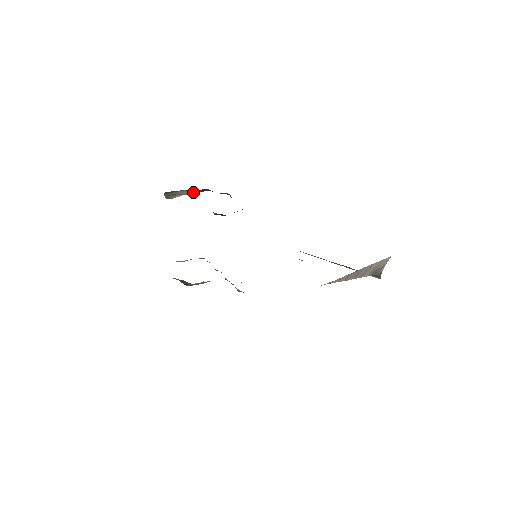
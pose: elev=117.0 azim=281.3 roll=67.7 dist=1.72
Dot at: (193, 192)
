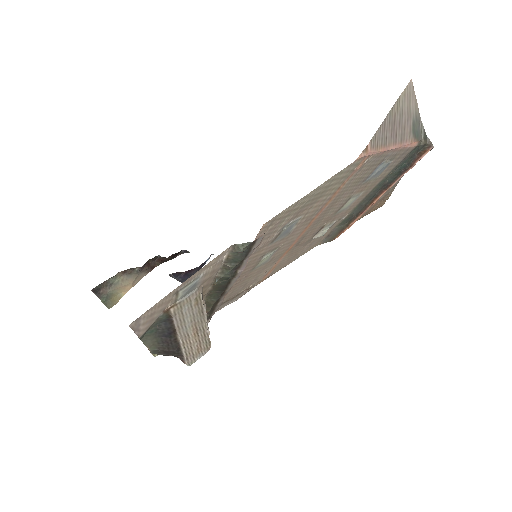
Dot at: (138, 277)
